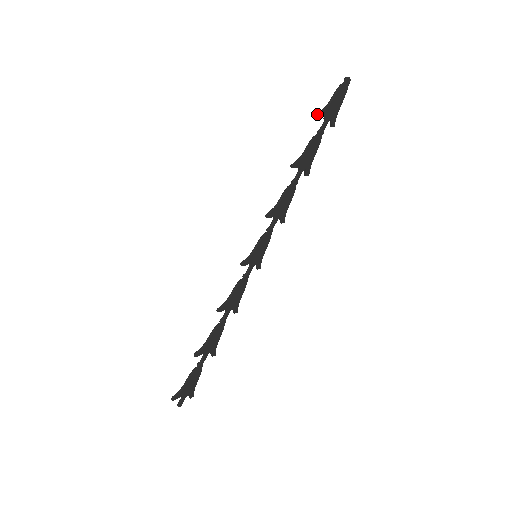
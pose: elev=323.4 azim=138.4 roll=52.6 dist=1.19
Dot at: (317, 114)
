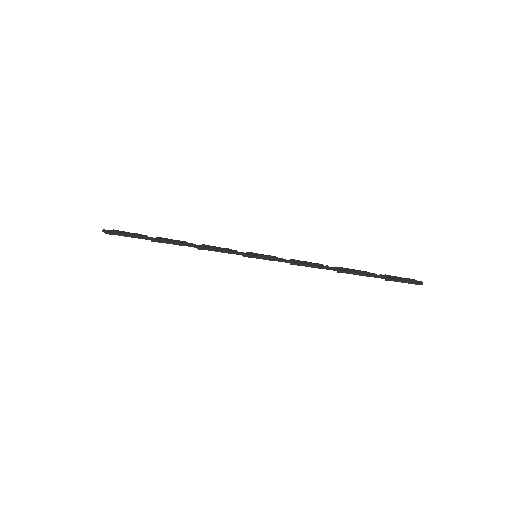
Dot at: (387, 279)
